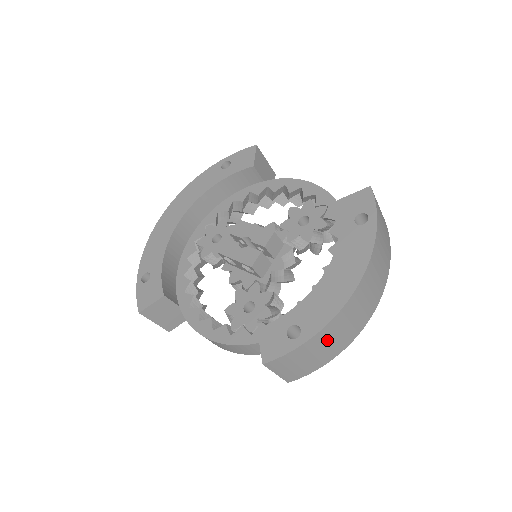
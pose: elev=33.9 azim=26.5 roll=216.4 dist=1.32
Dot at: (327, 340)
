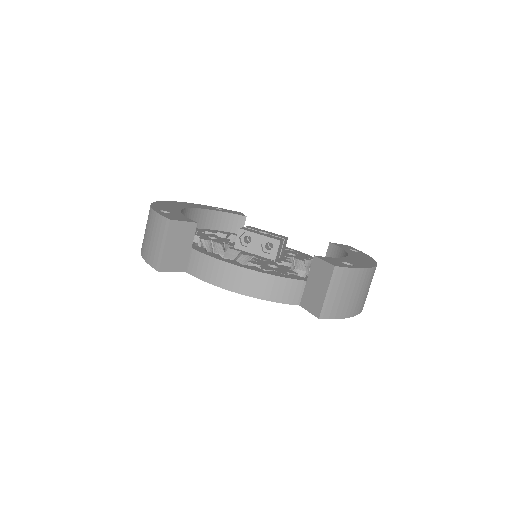
Dot at: (362, 286)
